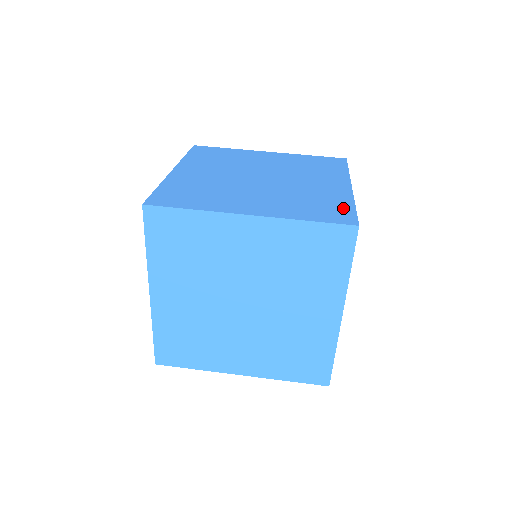
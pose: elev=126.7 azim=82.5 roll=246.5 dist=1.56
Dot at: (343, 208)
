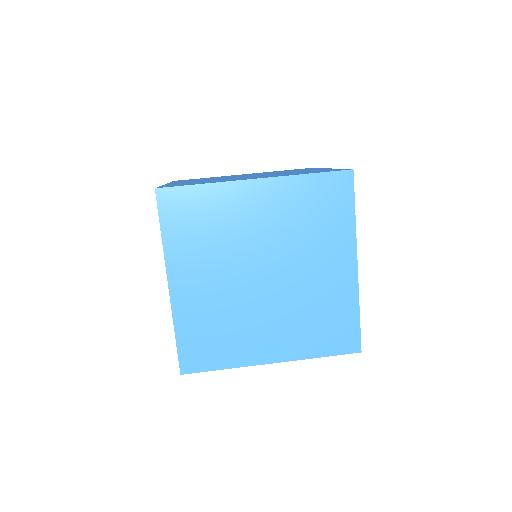
Dot at: occluded
